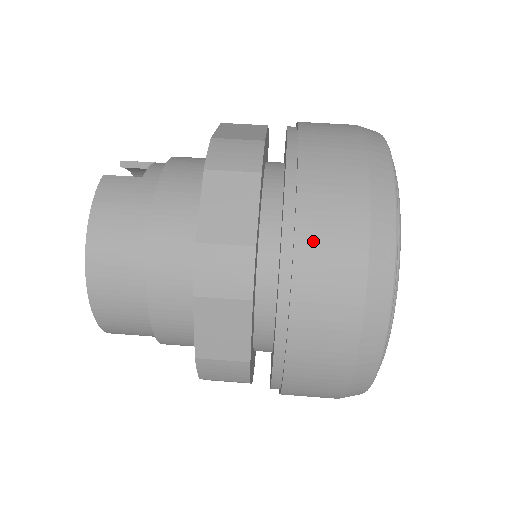
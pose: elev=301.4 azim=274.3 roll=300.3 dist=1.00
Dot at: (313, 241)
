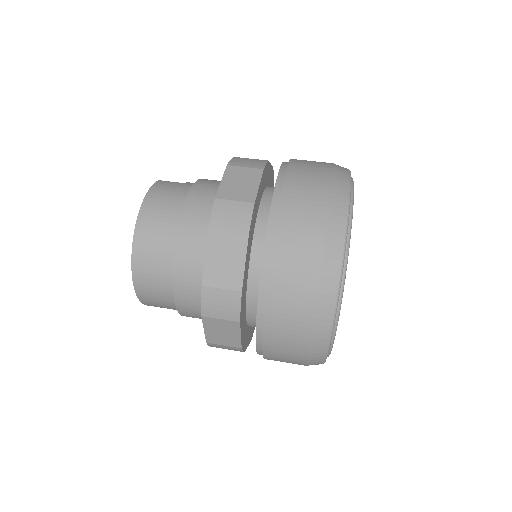
Dot at: (292, 200)
